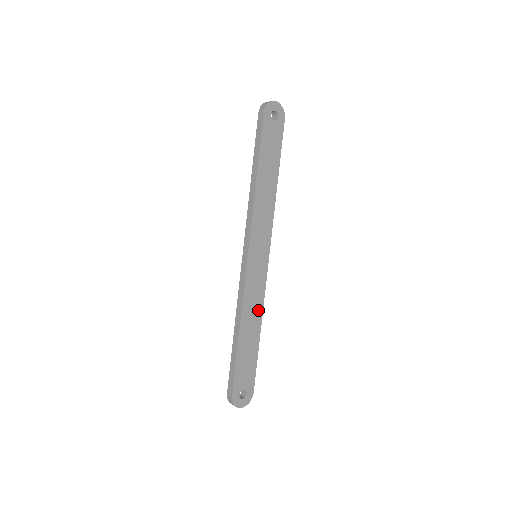
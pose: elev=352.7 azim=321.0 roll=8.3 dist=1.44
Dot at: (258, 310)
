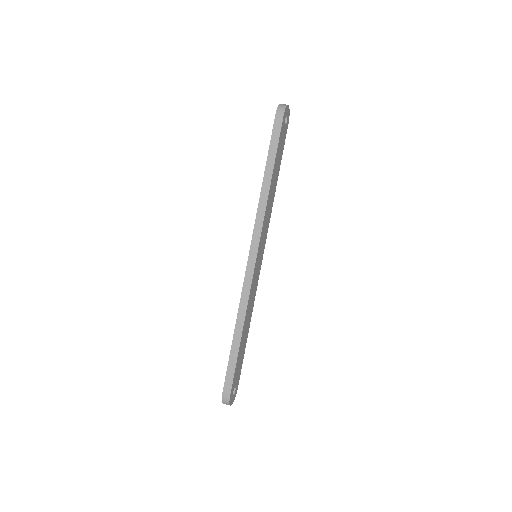
Dot at: (251, 309)
